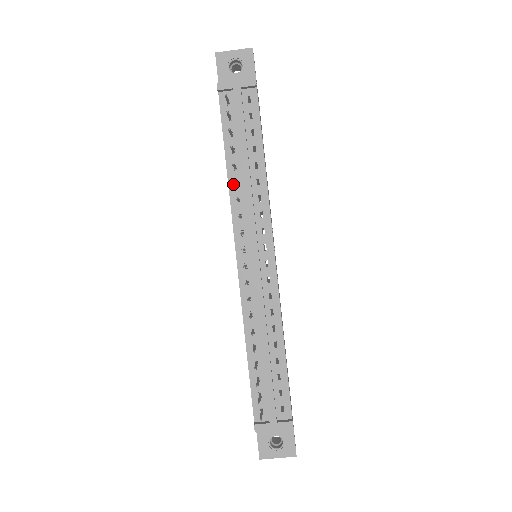
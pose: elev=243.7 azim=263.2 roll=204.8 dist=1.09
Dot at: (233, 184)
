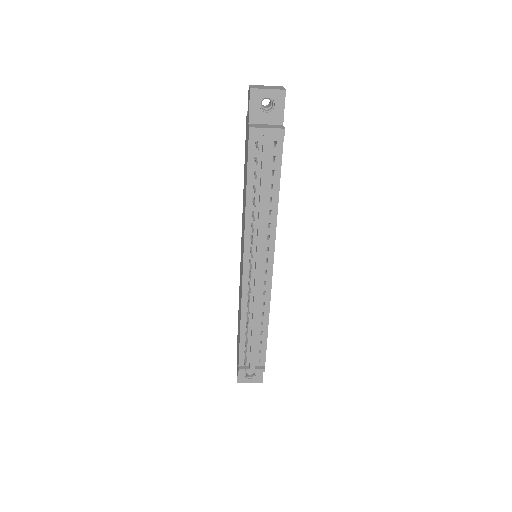
Dot at: (249, 212)
